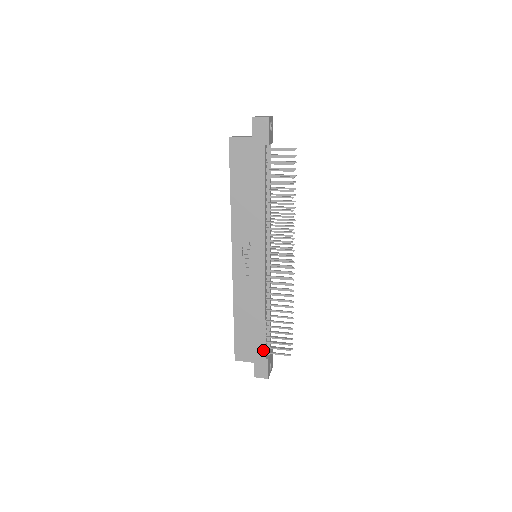
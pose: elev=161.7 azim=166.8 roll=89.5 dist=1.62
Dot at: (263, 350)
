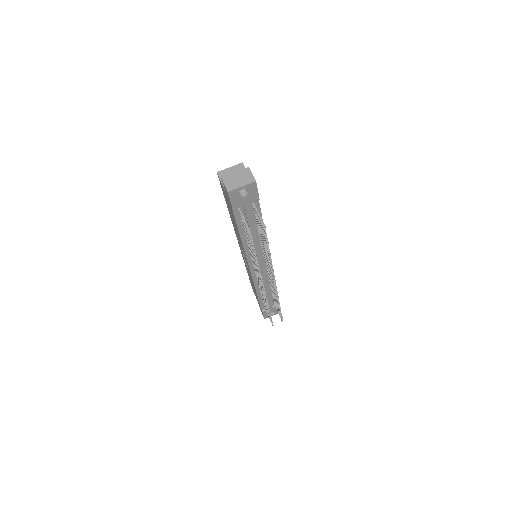
Dot at: (260, 305)
